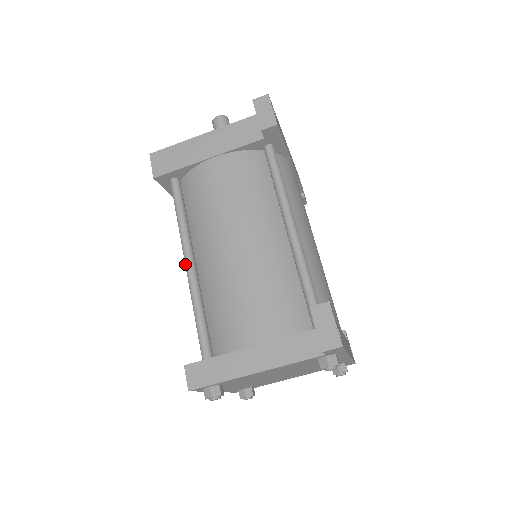
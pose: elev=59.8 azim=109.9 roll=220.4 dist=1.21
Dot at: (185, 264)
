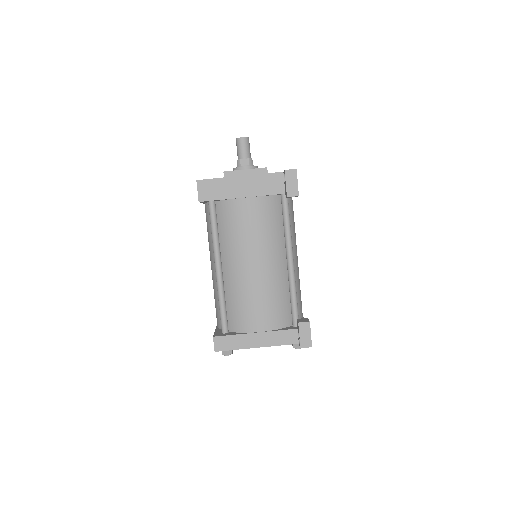
Dot at: (215, 268)
